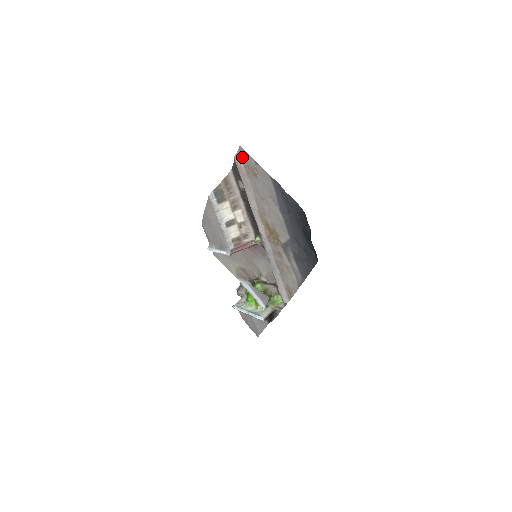
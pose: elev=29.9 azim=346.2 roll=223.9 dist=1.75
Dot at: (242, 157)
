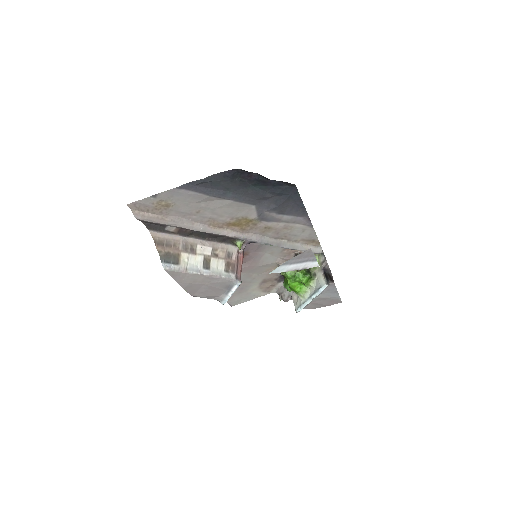
Dot at: (141, 210)
